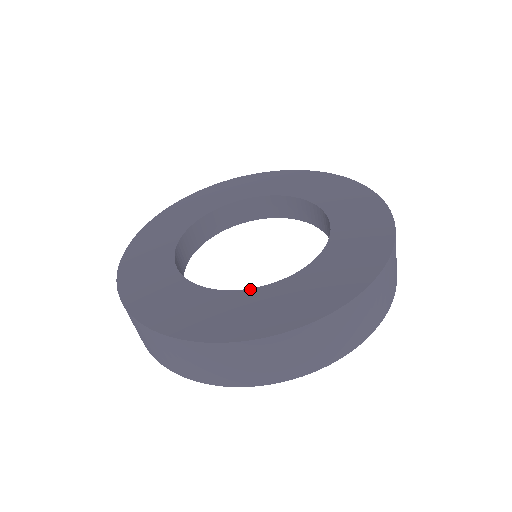
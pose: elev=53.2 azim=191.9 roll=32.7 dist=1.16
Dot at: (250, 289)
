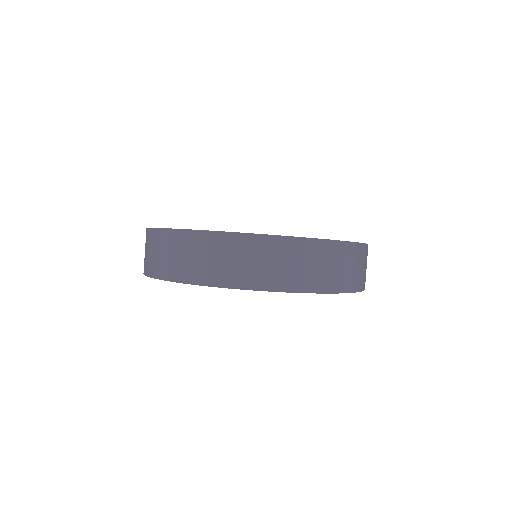
Dot at: occluded
